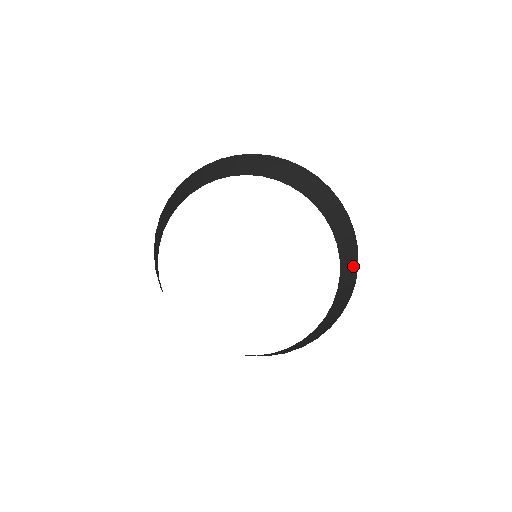
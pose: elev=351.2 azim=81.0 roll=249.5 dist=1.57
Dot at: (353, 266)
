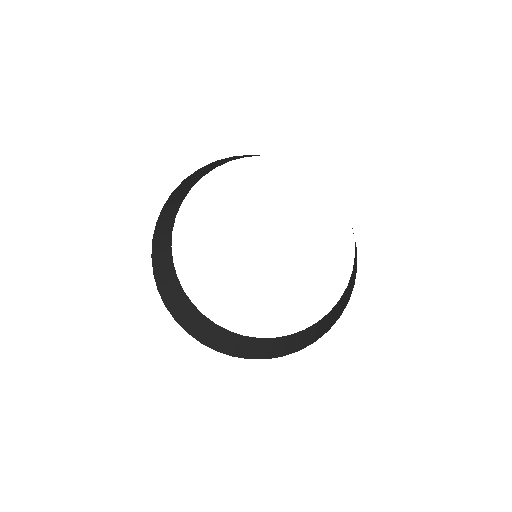
Dot at: (348, 296)
